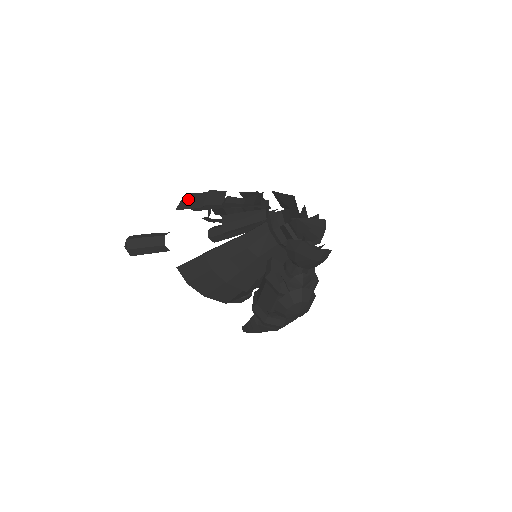
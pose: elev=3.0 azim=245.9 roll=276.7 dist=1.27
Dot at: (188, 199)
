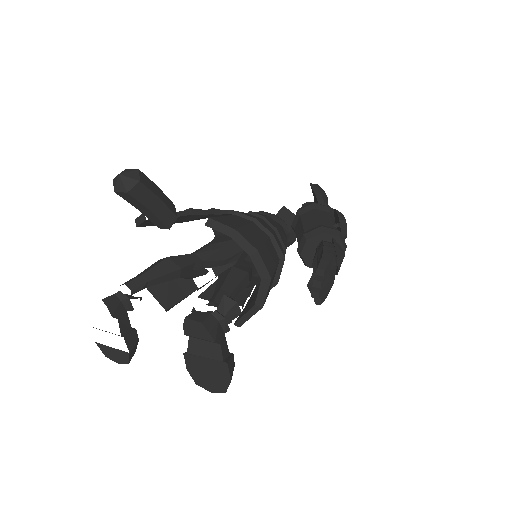
Dot at: occluded
